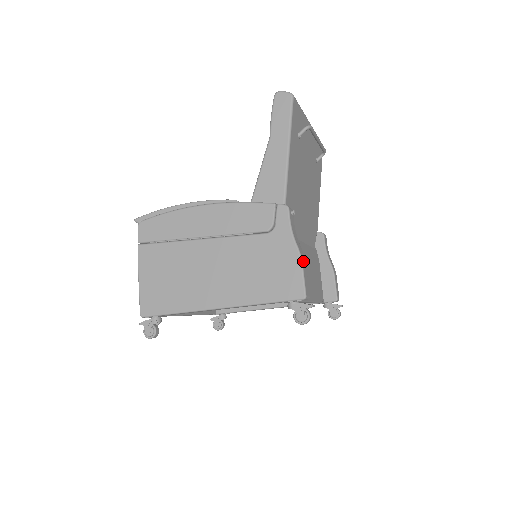
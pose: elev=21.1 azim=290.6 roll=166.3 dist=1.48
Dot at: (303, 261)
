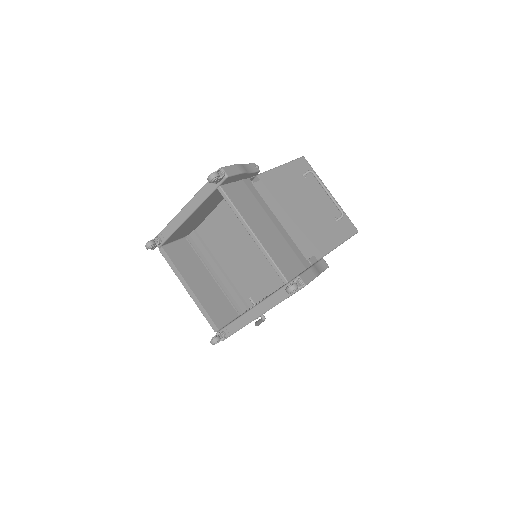
Dot at: (238, 167)
